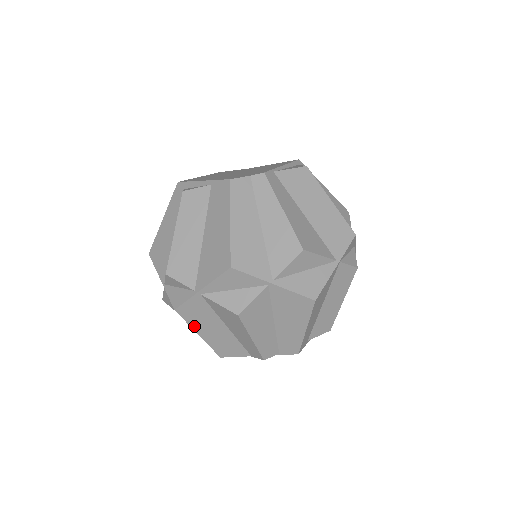
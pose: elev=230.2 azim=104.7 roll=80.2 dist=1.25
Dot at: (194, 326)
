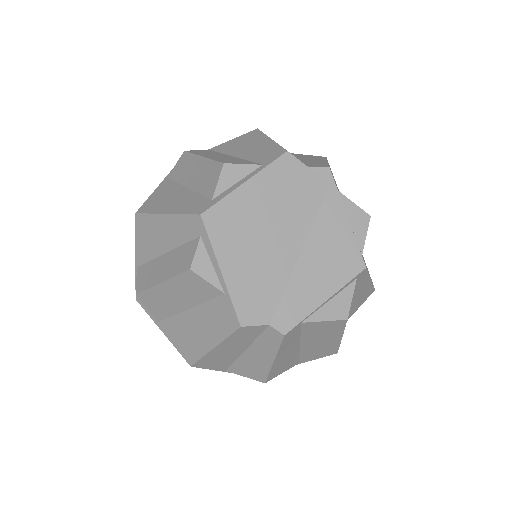
Dot at: occluded
